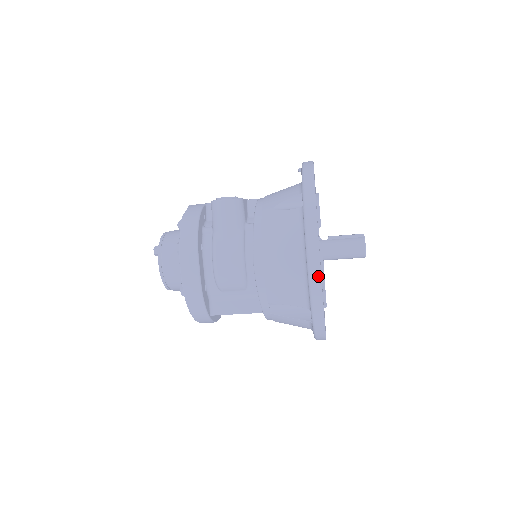
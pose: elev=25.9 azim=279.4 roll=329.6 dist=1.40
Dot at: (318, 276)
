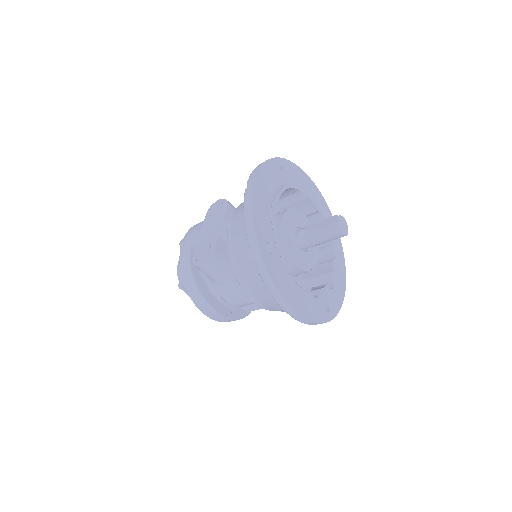
Dot at: (302, 319)
